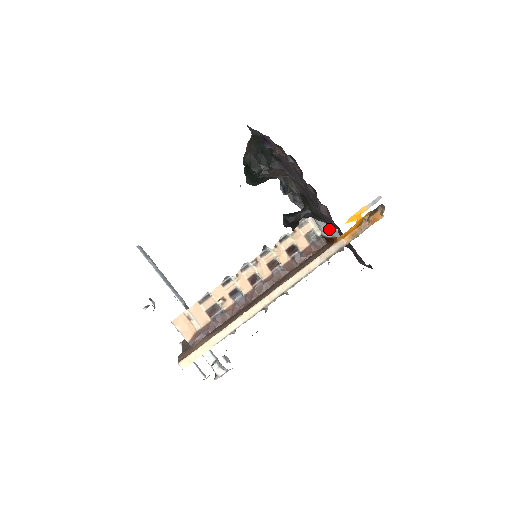
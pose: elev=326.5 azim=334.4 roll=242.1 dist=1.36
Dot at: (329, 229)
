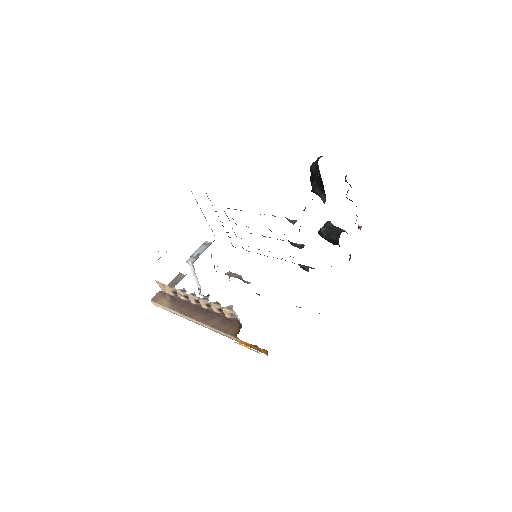
Dot at: occluded
